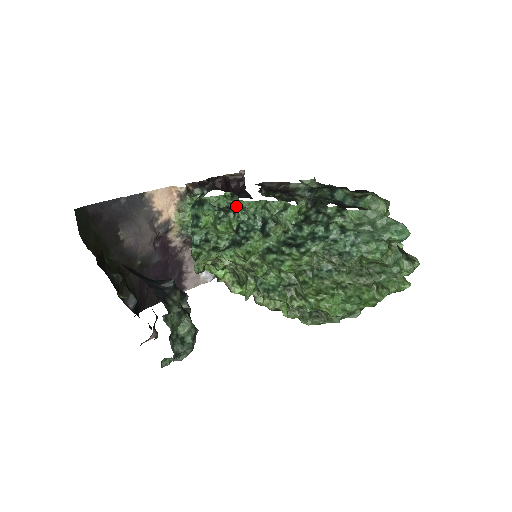
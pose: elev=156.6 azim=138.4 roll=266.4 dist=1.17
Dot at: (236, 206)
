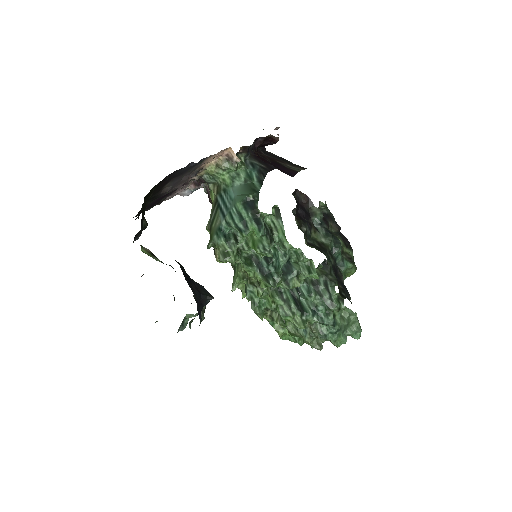
Dot at: (277, 232)
